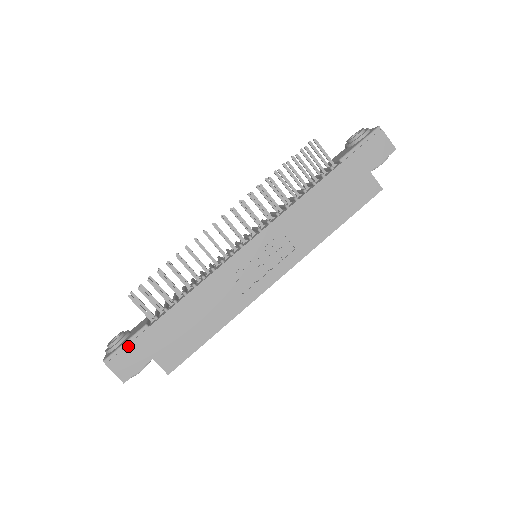
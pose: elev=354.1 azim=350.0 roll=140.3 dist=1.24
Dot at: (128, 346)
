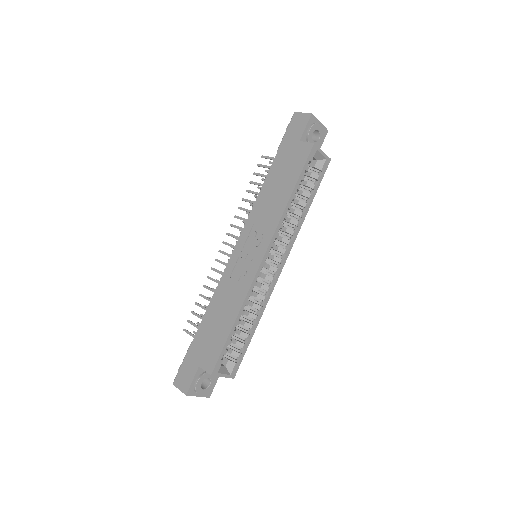
Dot at: (183, 363)
